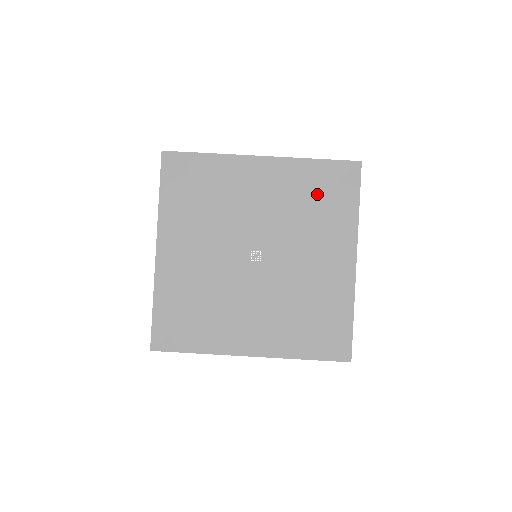
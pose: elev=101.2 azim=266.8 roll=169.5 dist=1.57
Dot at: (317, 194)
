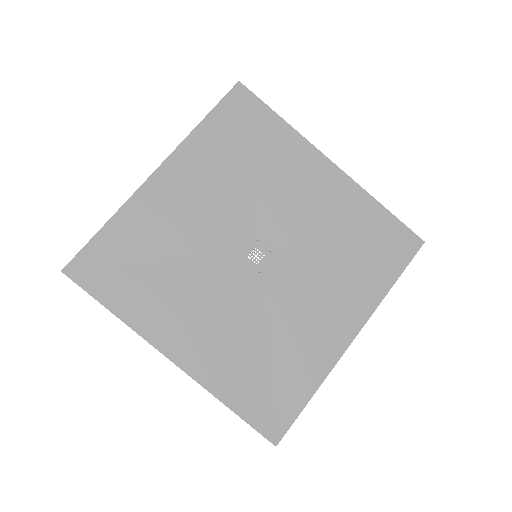
Dot at: (361, 241)
